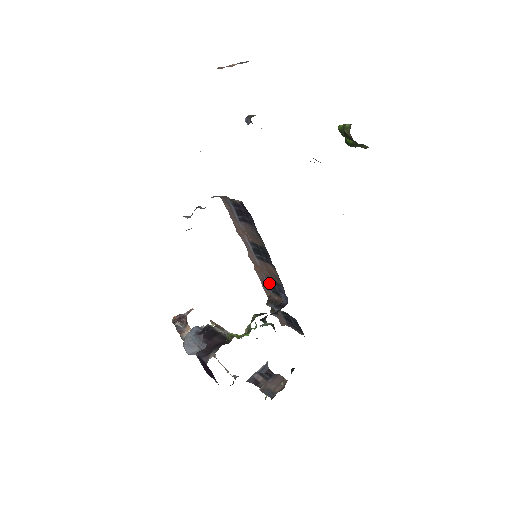
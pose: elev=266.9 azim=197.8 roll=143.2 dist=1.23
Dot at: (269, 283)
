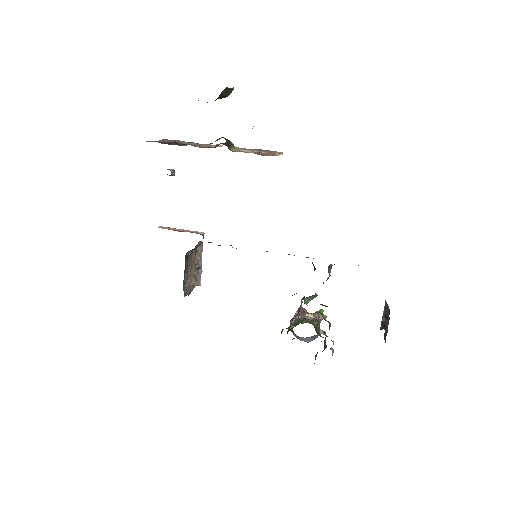
Dot at: occluded
